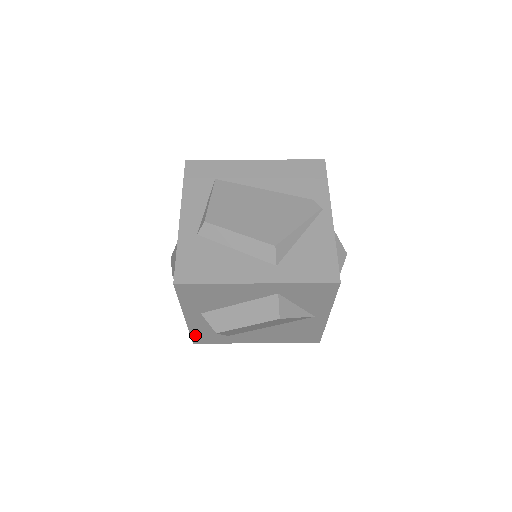
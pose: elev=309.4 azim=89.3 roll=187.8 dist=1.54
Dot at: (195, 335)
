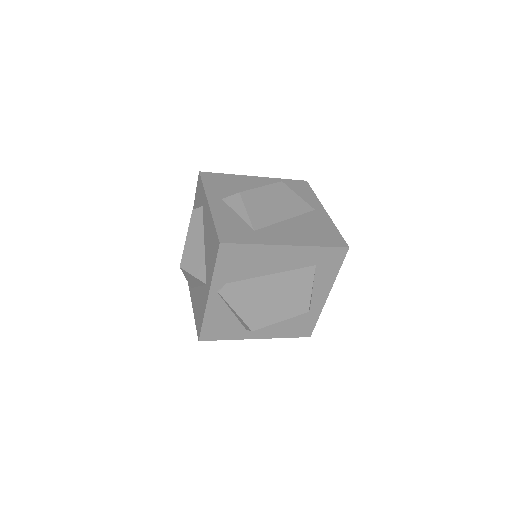
Dot at: (220, 228)
